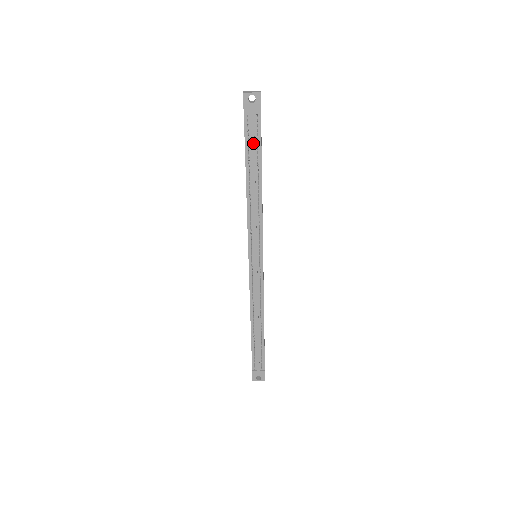
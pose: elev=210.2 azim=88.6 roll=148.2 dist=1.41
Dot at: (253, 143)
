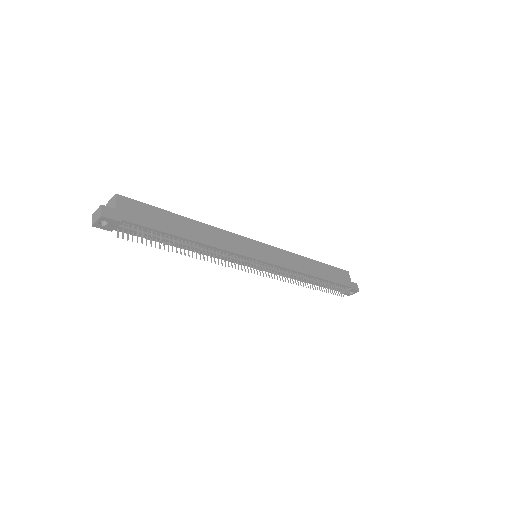
Dot at: (148, 236)
